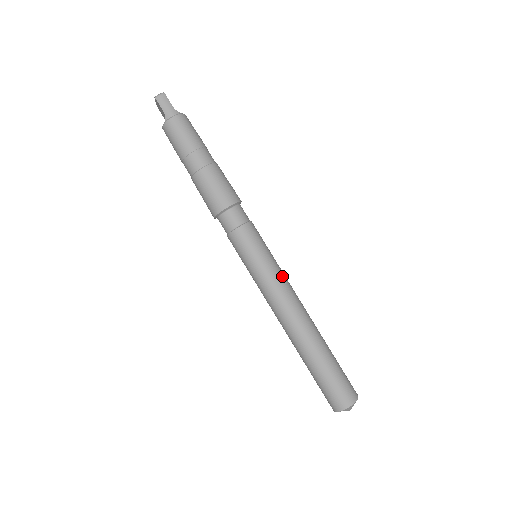
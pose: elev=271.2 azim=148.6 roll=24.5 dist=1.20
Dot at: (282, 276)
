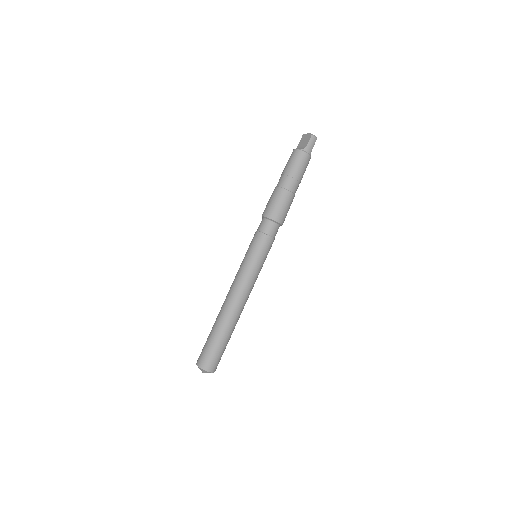
Dot at: occluded
